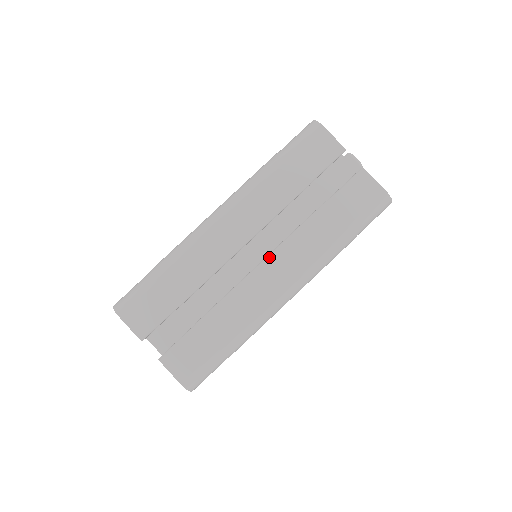
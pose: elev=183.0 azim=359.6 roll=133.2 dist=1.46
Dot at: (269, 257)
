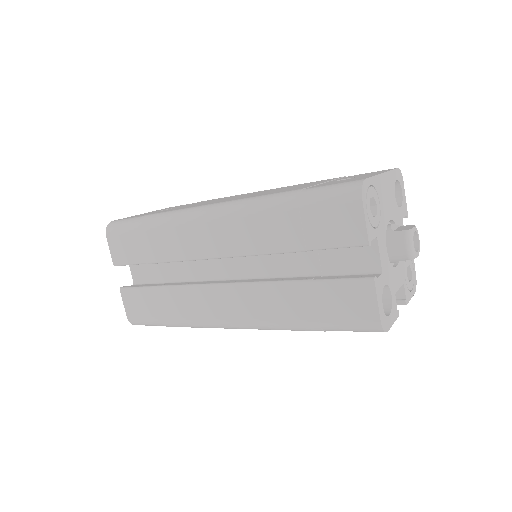
Dot at: (230, 285)
